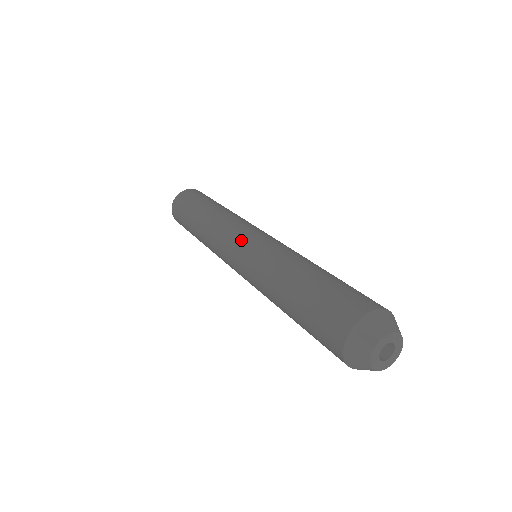
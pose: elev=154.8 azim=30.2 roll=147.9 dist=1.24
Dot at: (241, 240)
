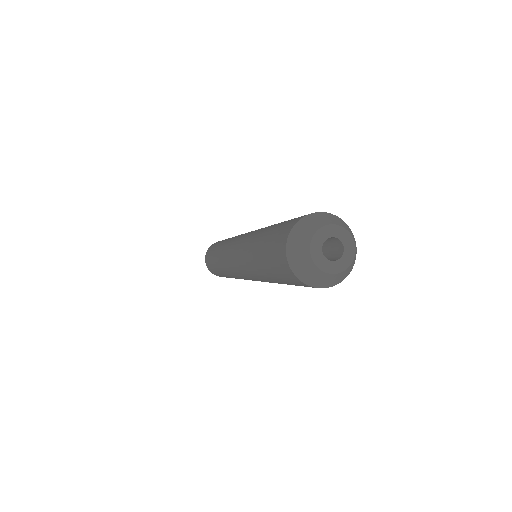
Dot at: (231, 255)
